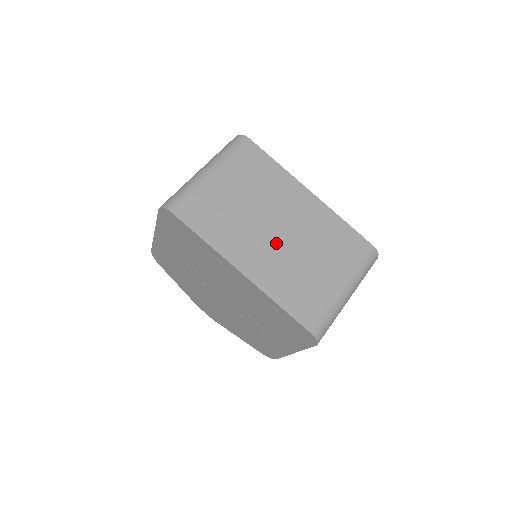
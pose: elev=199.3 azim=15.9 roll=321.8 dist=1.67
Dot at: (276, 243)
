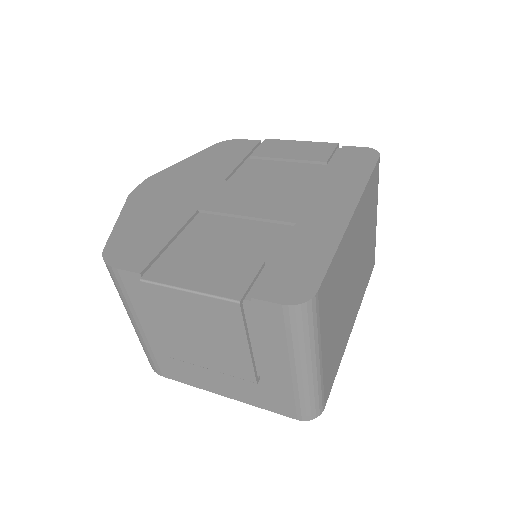
Dot at: (356, 282)
